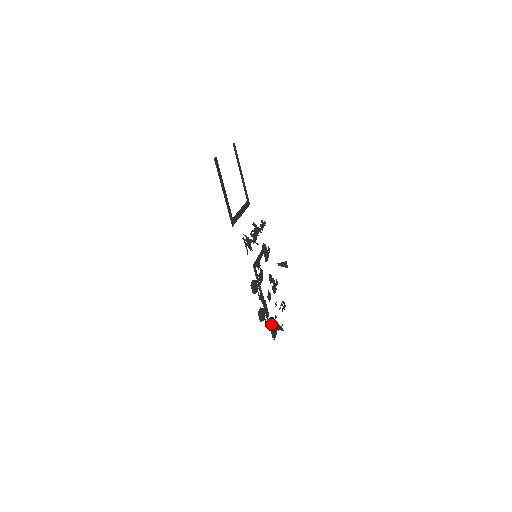
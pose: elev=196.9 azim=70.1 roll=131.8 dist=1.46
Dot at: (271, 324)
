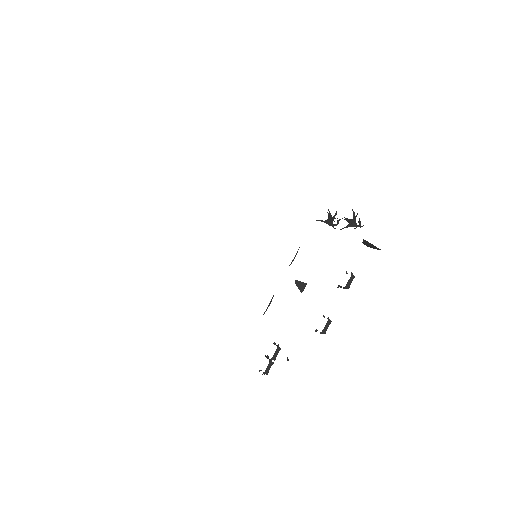
Dot at: occluded
